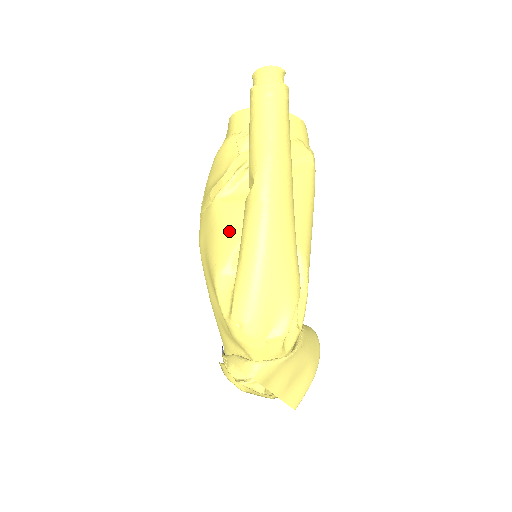
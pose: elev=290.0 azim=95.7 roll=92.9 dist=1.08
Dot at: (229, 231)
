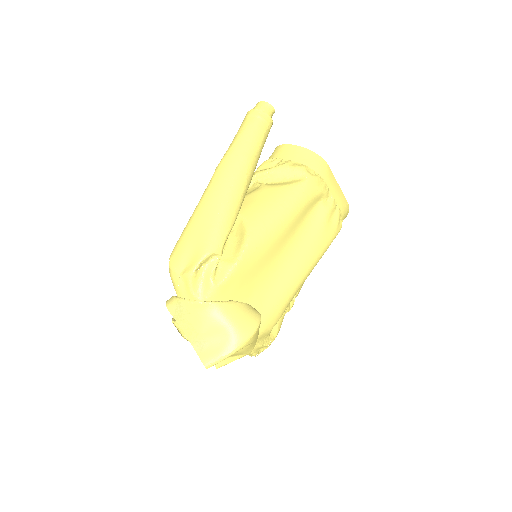
Dot at: occluded
